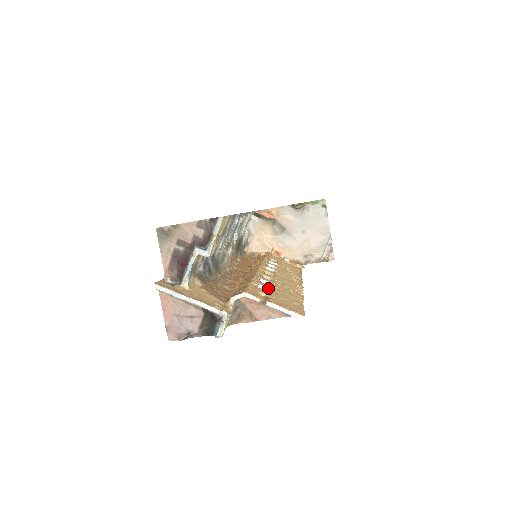
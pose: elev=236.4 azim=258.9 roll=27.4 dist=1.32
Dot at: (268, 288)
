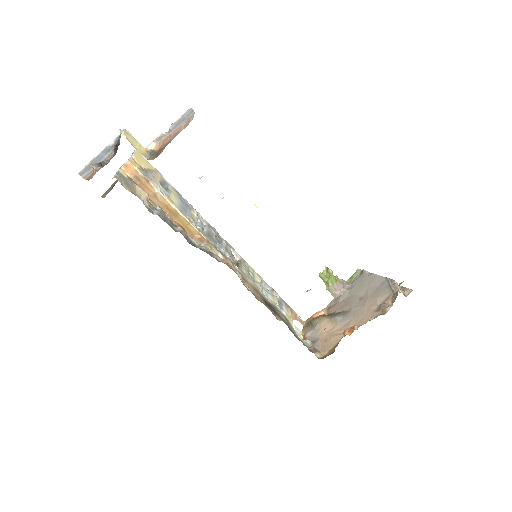
Dot at: occluded
